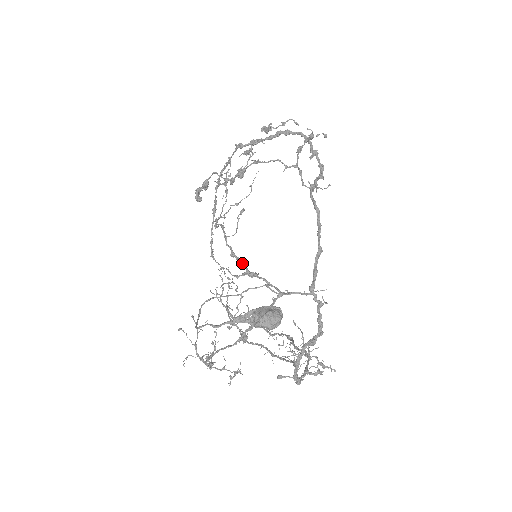
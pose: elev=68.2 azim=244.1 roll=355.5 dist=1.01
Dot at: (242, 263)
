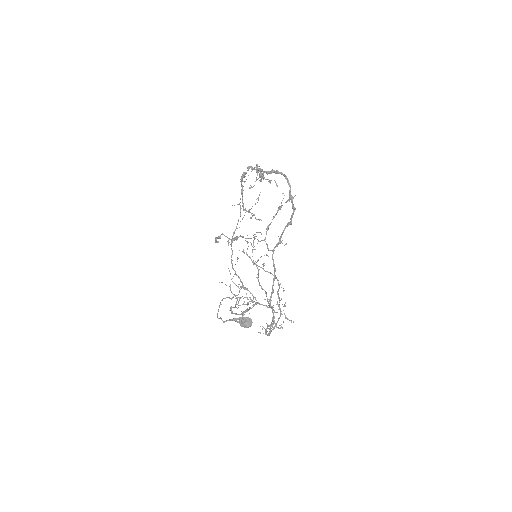
Dot at: (240, 281)
